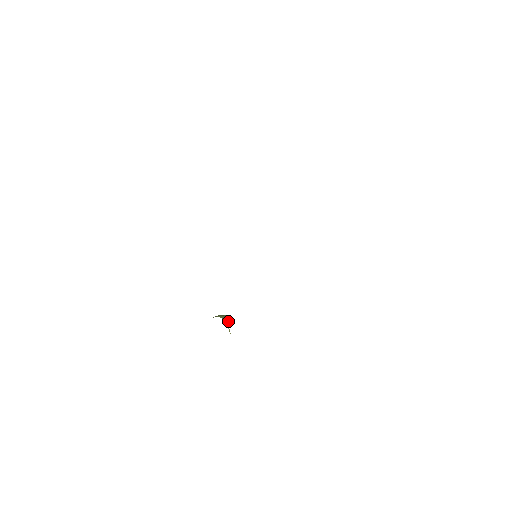
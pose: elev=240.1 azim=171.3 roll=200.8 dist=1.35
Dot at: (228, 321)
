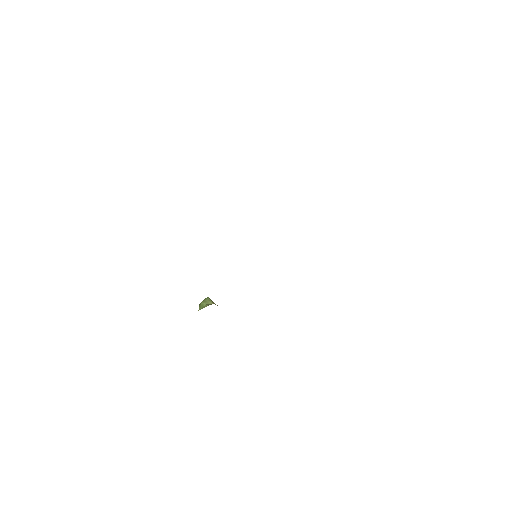
Dot at: (213, 302)
